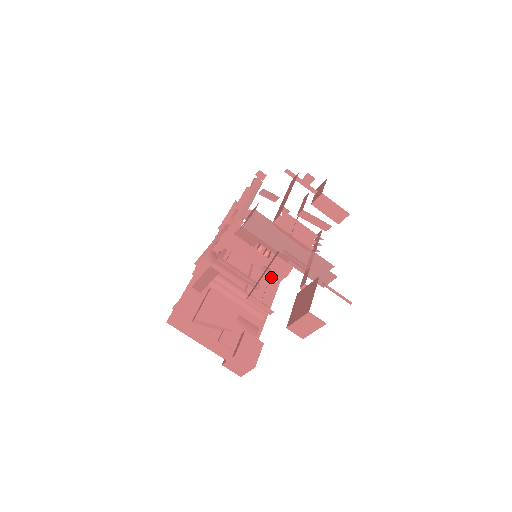
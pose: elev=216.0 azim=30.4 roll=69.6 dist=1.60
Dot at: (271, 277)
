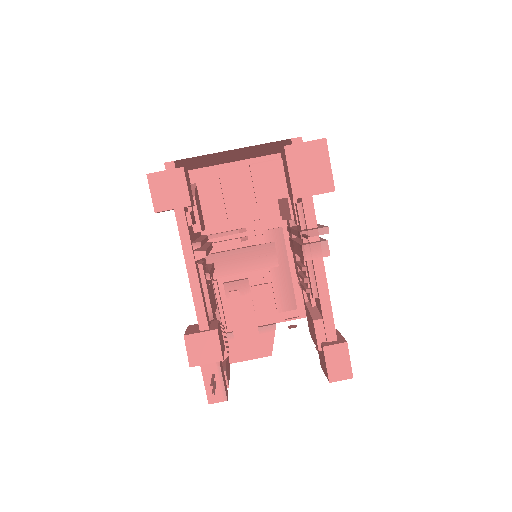
Dot at: (208, 313)
